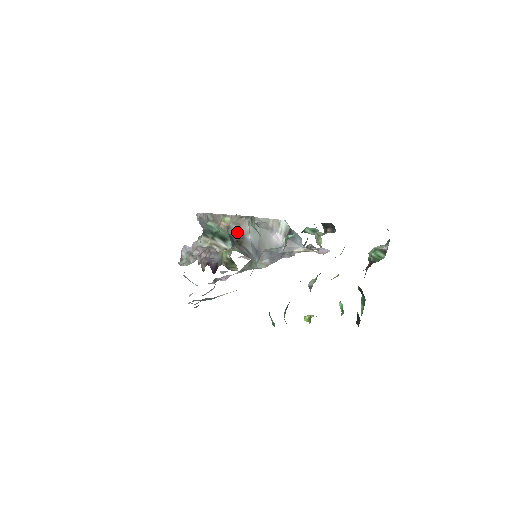
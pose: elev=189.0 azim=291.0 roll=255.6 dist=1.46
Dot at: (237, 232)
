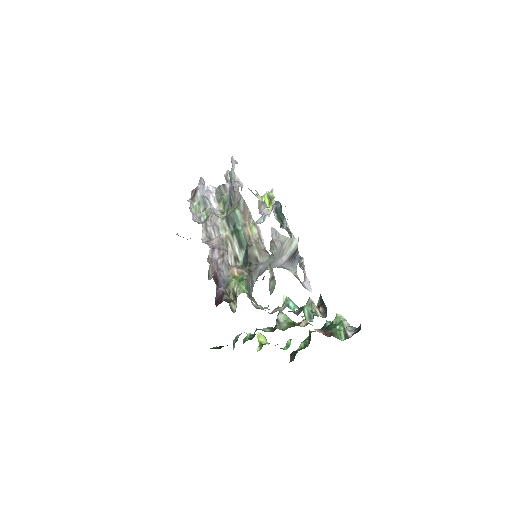
Dot at: (255, 256)
